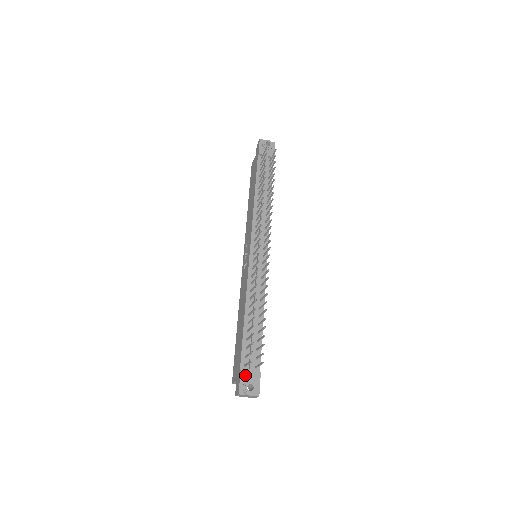
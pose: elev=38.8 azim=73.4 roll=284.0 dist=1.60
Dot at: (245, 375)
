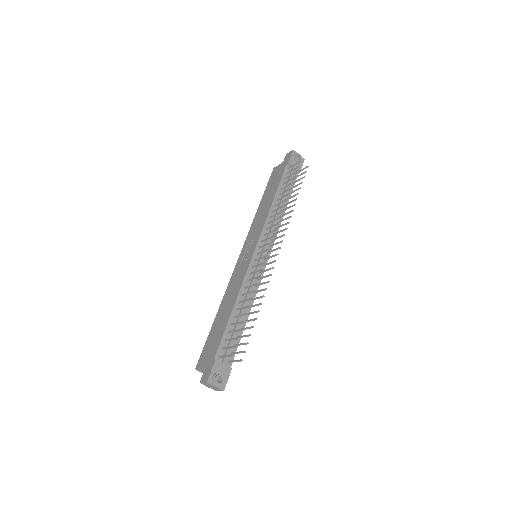
Dot at: (218, 366)
